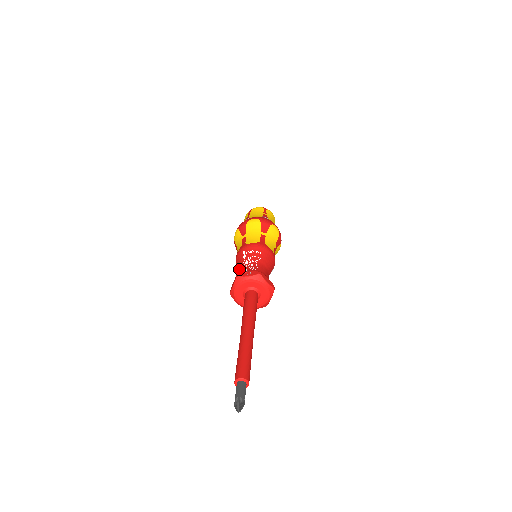
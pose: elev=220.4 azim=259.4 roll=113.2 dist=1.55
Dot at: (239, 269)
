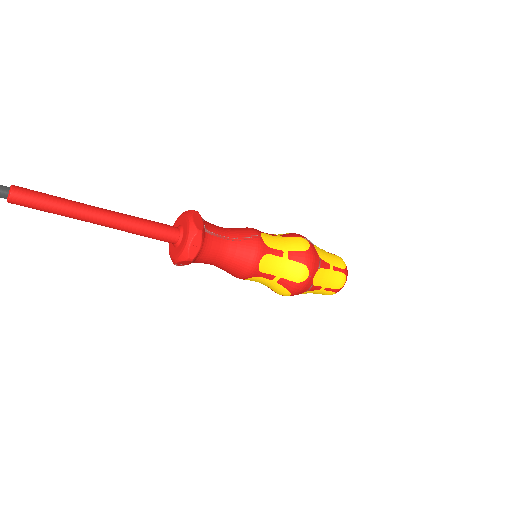
Dot at: occluded
